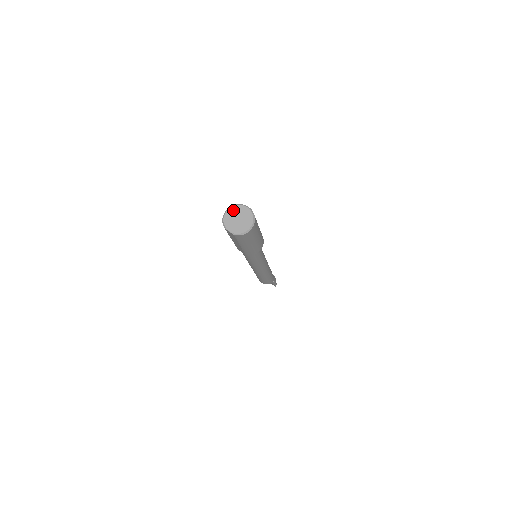
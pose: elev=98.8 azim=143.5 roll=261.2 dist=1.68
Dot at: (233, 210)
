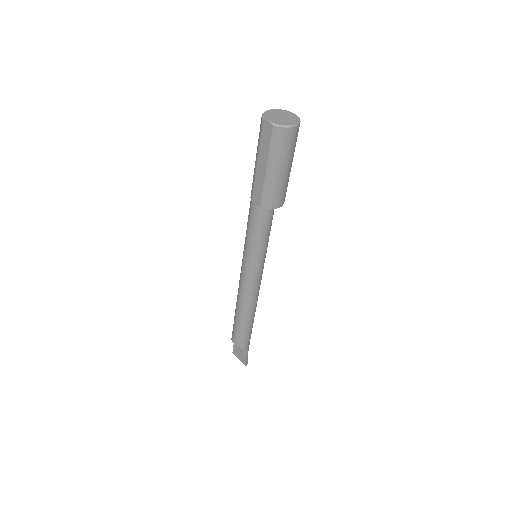
Dot at: (277, 111)
